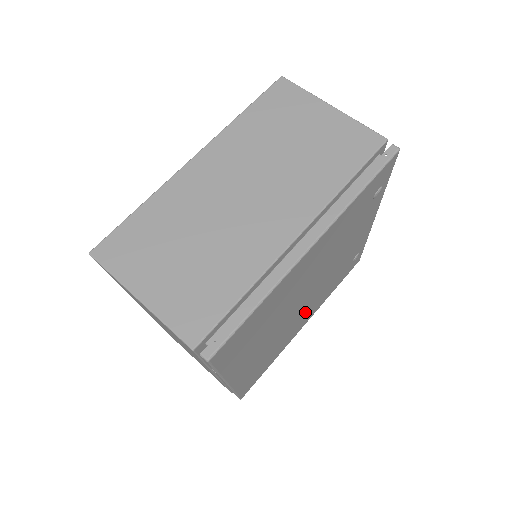
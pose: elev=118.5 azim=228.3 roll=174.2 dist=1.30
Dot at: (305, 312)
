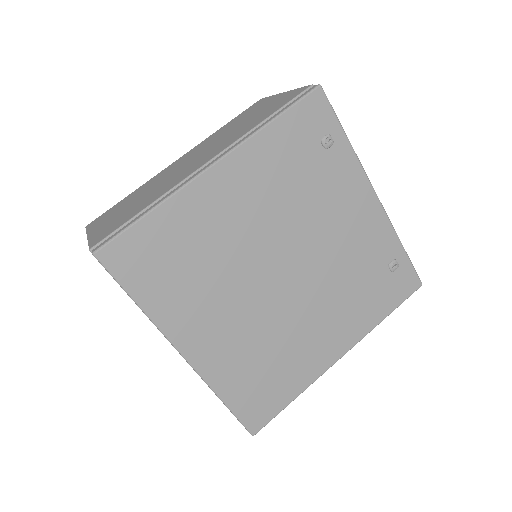
Dot at: (315, 317)
